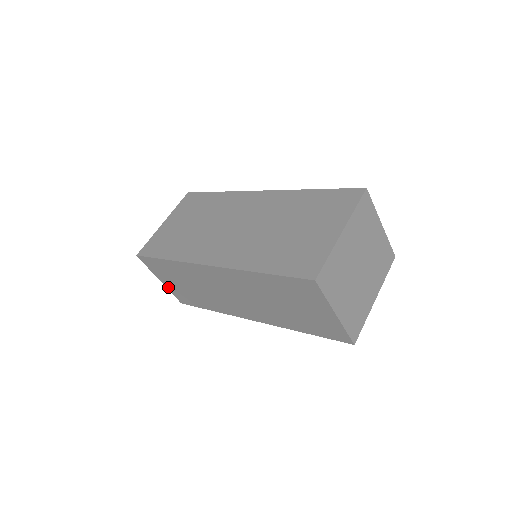
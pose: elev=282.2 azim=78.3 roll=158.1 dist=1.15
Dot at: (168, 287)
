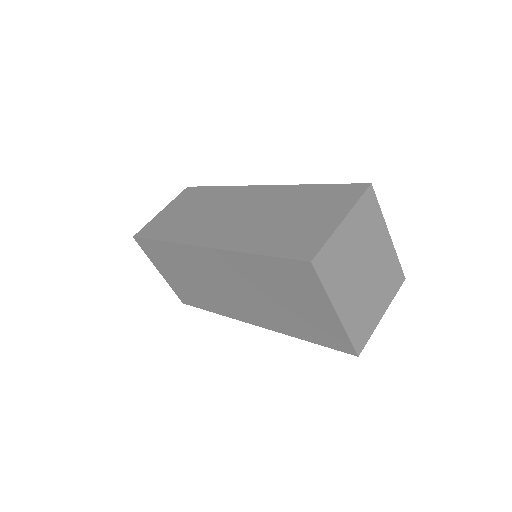
Dot at: occluded
